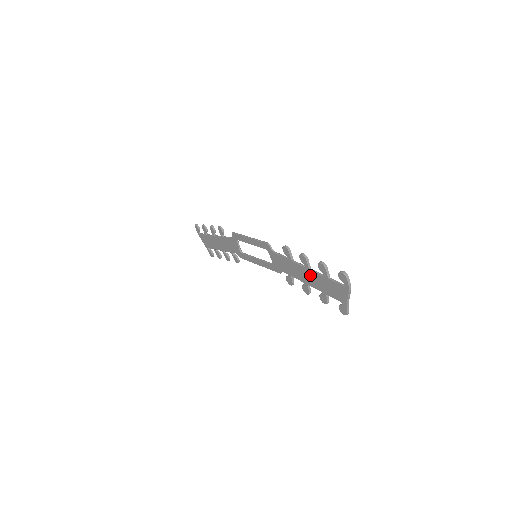
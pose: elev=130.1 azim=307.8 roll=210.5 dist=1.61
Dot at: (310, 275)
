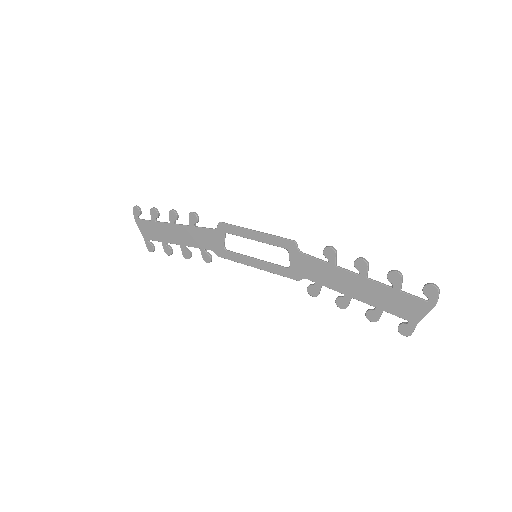
Dot at: (364, 285)
